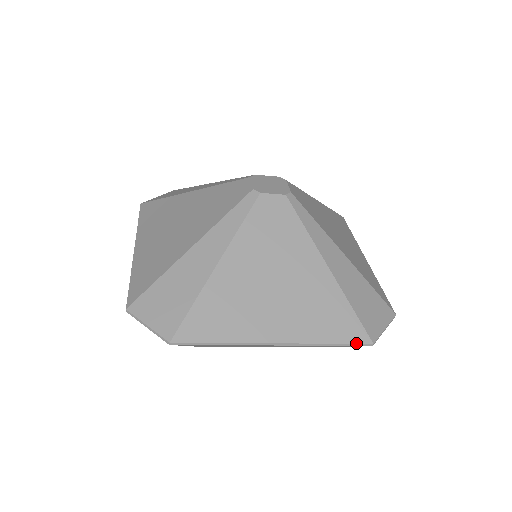
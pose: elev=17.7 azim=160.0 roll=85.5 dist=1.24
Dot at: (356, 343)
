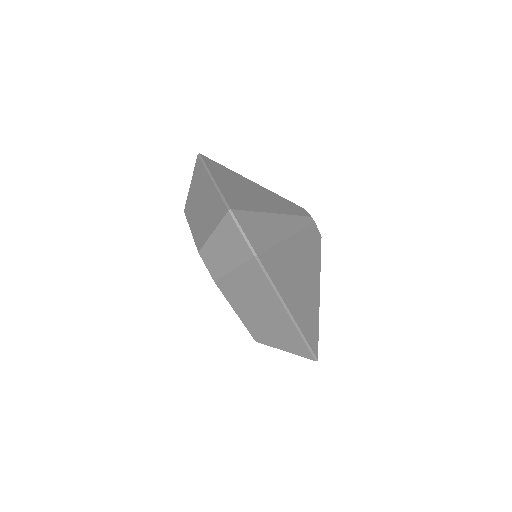
Dot at: (313, 352)
